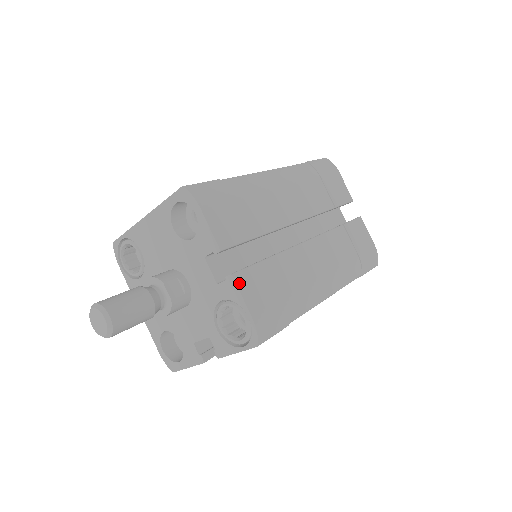
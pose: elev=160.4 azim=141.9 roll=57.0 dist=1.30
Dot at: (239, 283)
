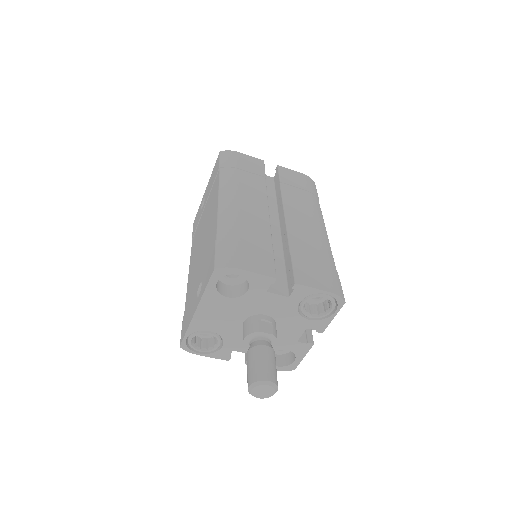
Dot at: (303, 283)
